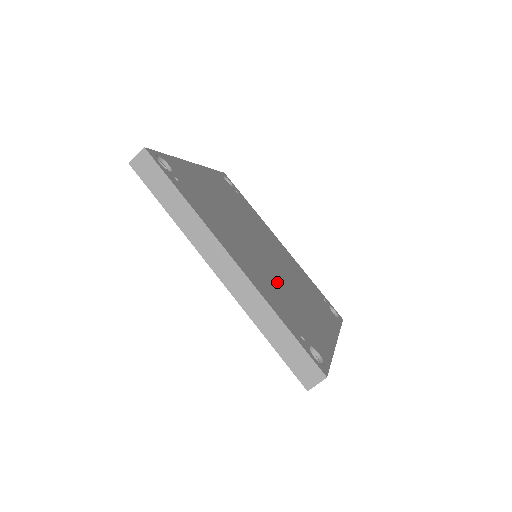
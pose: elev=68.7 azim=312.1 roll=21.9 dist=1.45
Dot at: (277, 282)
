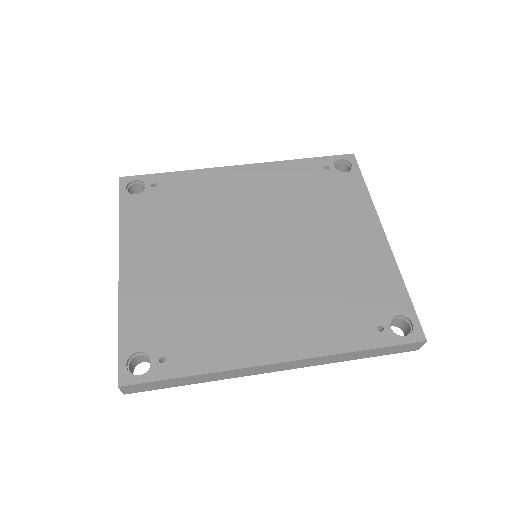
Dot at: (305, 282)
